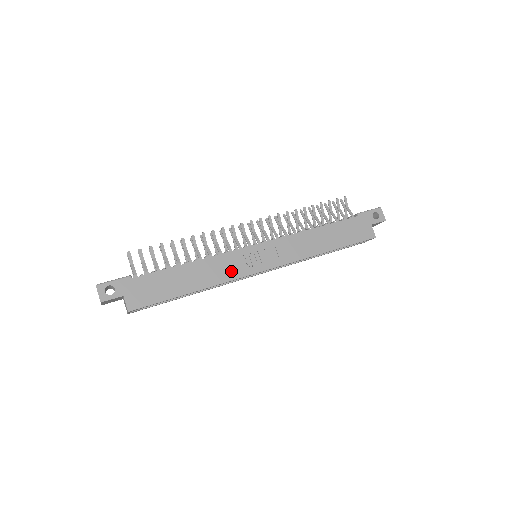
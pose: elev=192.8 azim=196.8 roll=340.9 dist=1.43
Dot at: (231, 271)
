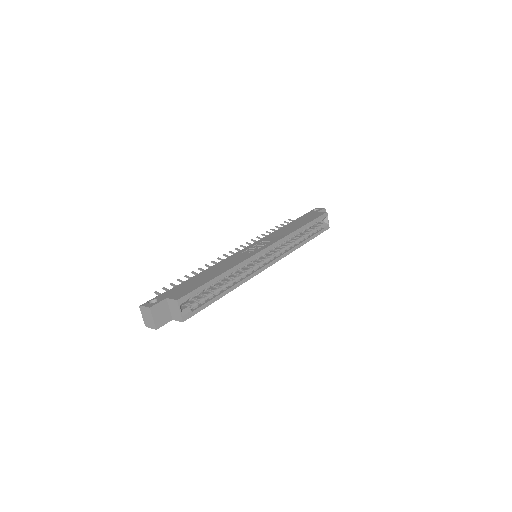
Dot at: (241, 258)
